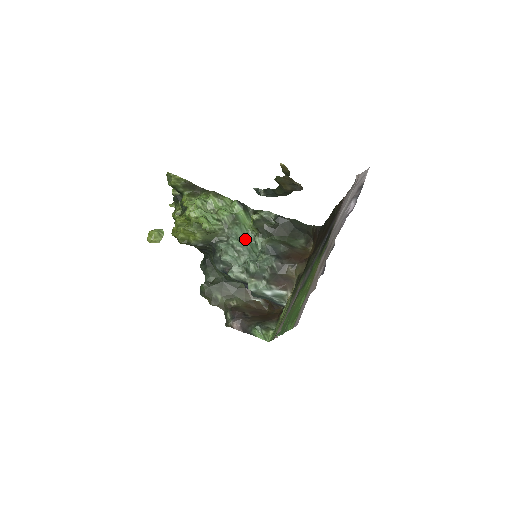
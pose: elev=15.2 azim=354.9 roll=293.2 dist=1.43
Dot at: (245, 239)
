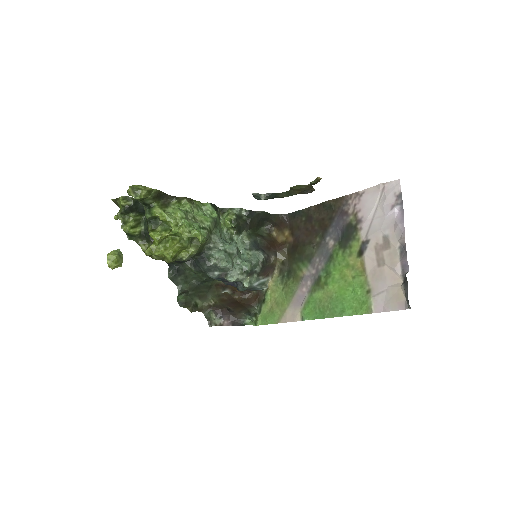
Dot at: (223, 240)
